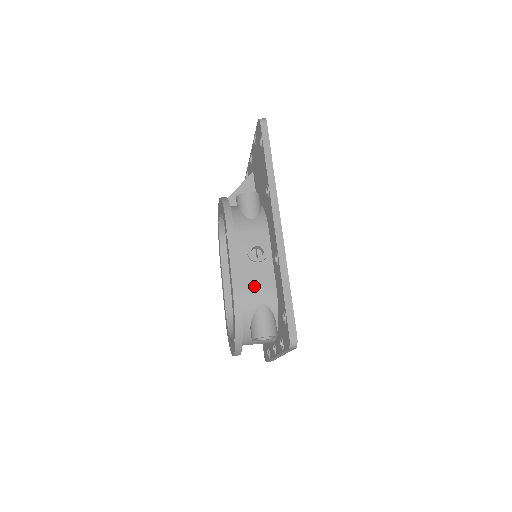
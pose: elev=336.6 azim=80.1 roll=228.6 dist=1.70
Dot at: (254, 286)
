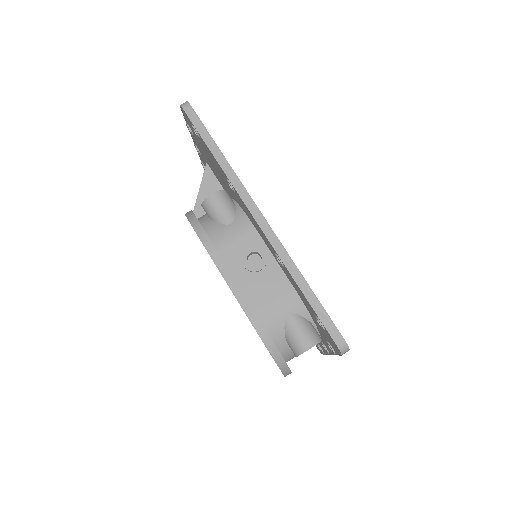
Dot at: (269, 300)
